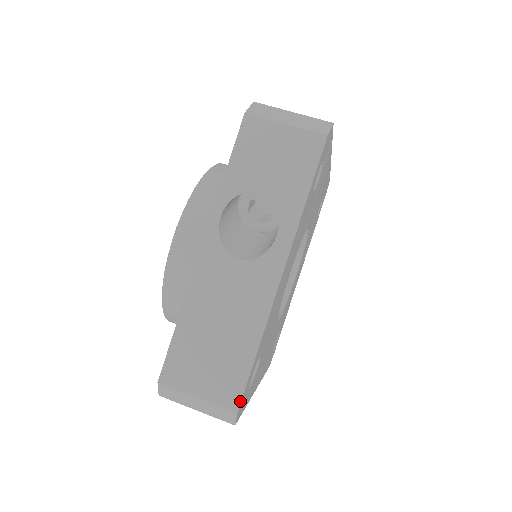
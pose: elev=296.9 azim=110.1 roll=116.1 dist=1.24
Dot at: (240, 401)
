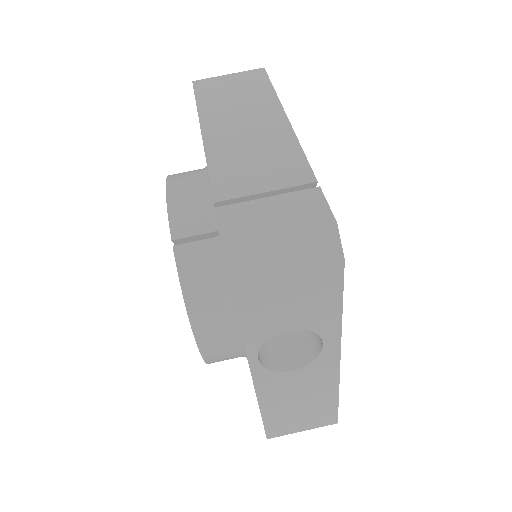
Dot at: (337, 419)
